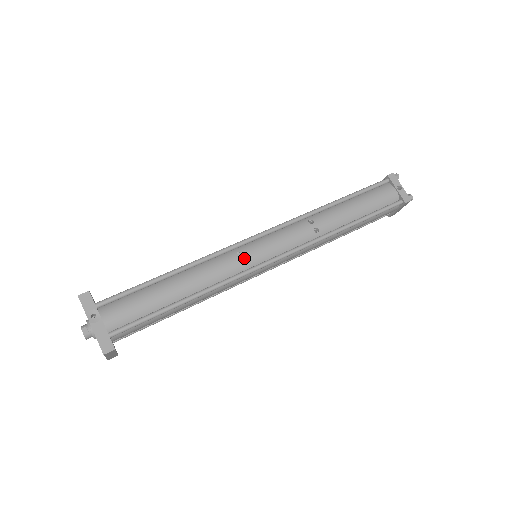
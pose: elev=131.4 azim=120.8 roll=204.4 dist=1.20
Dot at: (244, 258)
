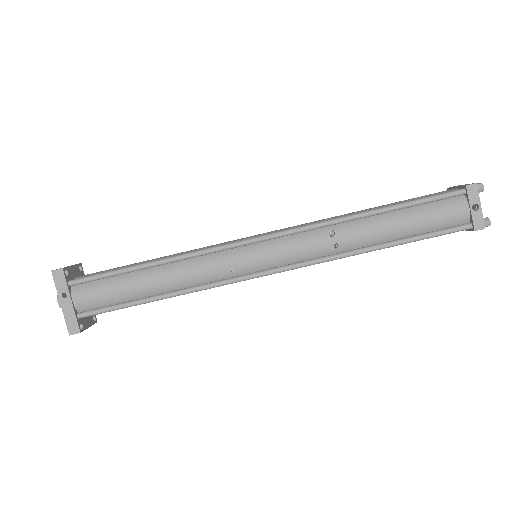
Dot at: (234, 264)
